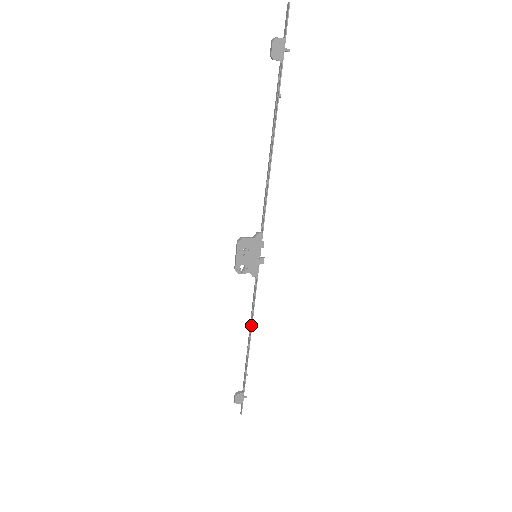
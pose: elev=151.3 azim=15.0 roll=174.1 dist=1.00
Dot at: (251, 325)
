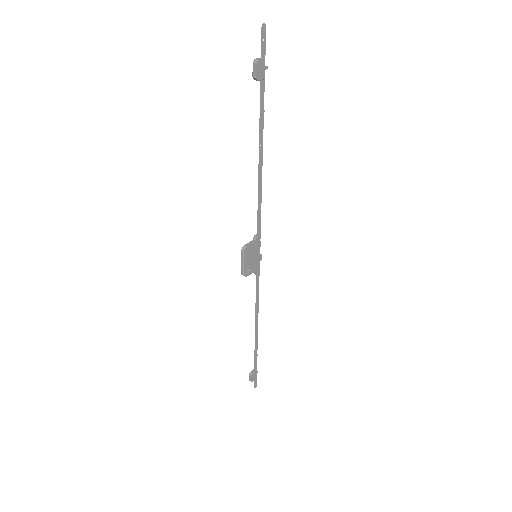
Dot at: (257, 314)
